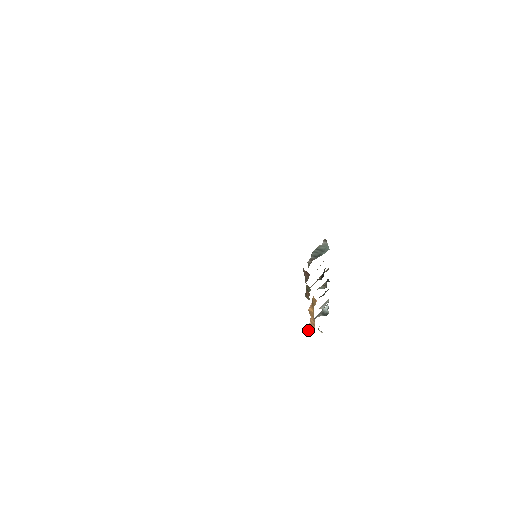
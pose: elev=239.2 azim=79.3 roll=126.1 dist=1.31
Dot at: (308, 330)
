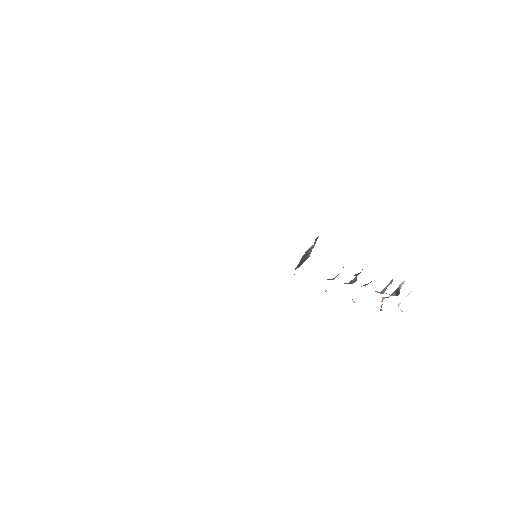
Dot at: occluded
